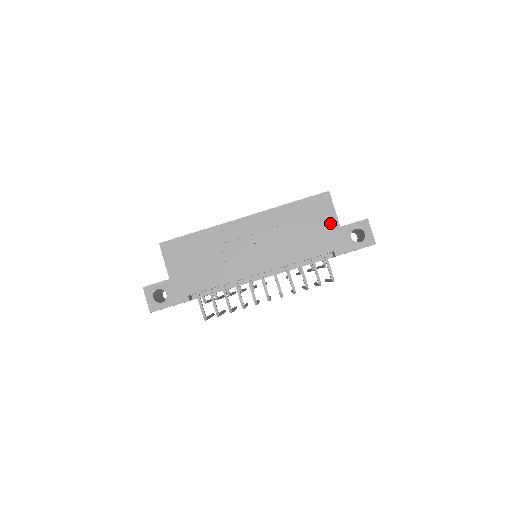
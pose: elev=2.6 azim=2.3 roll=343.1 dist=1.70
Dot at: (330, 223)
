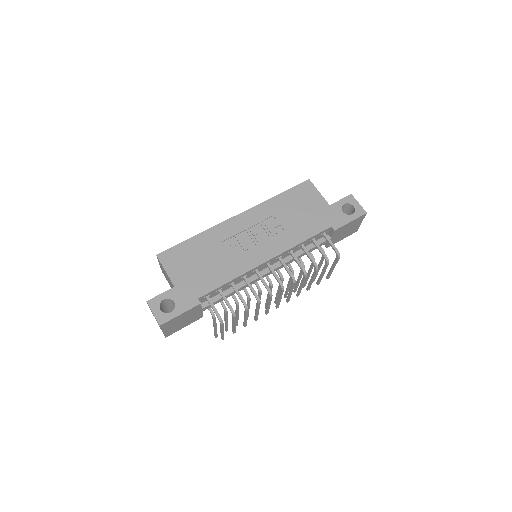
Dot at: (319, 204)
